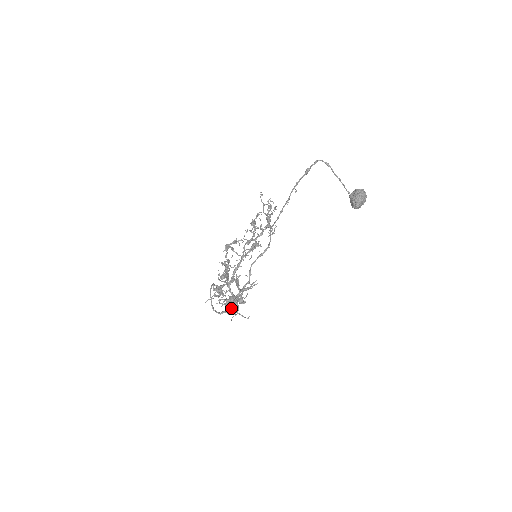
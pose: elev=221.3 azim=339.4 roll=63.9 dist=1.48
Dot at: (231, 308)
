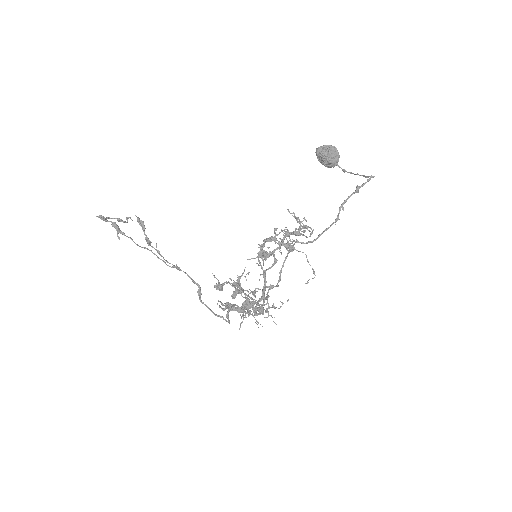
Dot at: (257, 313)
